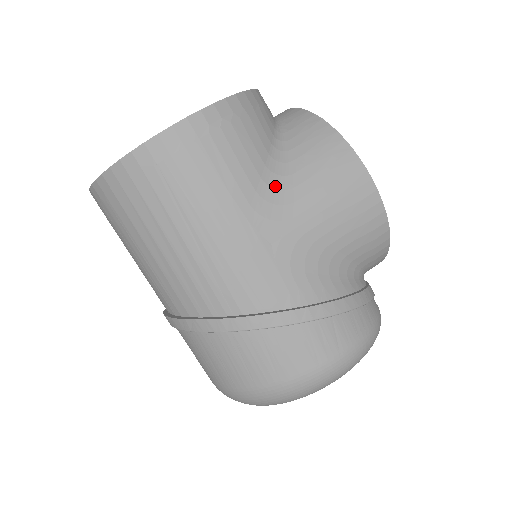
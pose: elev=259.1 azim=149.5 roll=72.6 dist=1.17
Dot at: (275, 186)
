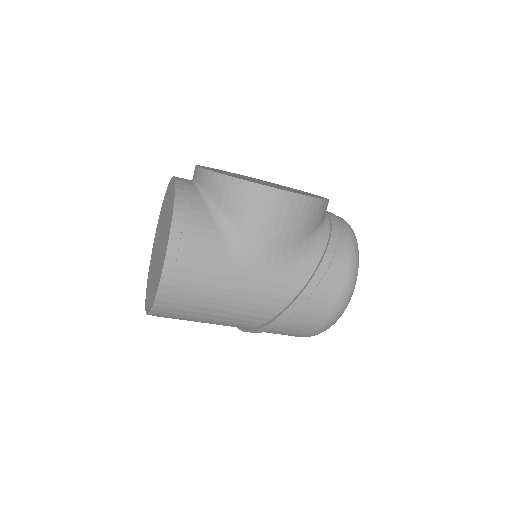
Dot at: (237, 246)
